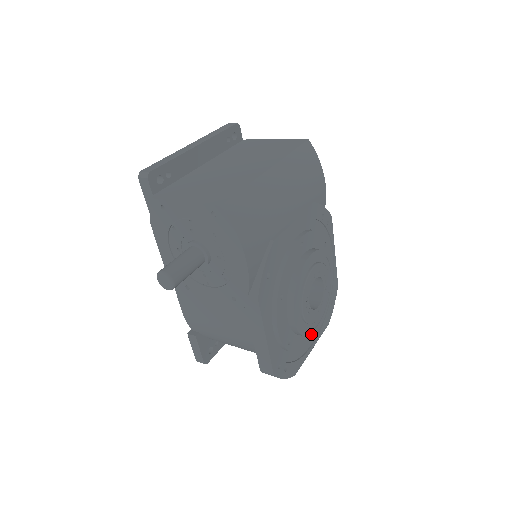
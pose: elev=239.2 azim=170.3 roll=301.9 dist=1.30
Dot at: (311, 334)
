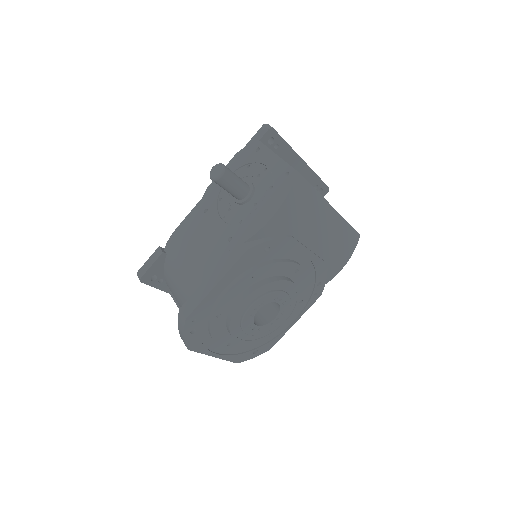
Dot at: (232, 336)
